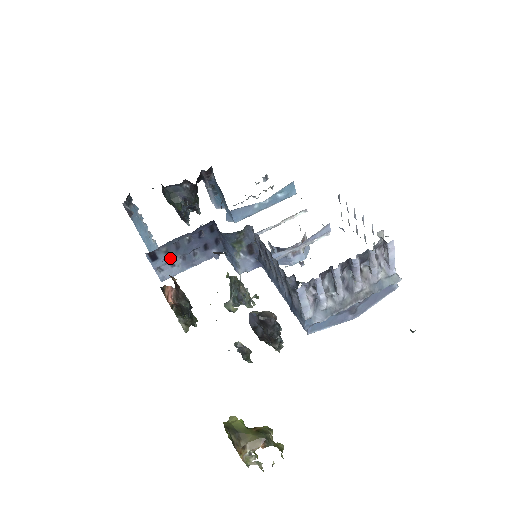
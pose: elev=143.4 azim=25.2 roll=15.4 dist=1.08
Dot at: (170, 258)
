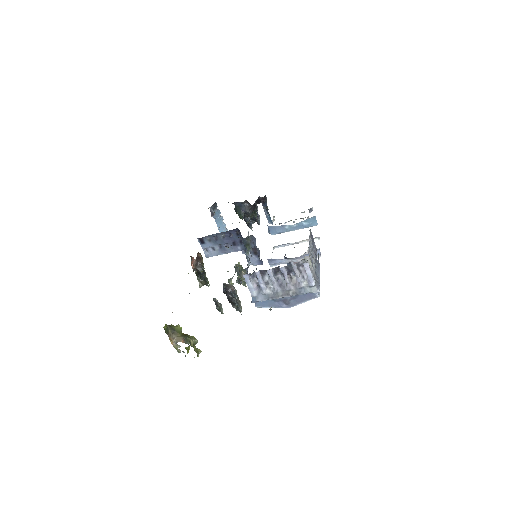
Dot at: (212, 245)
